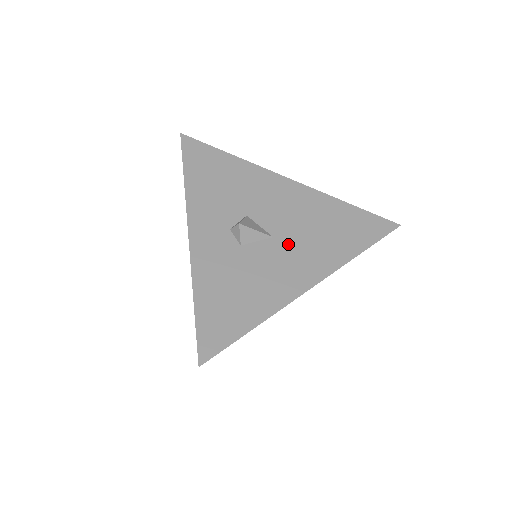
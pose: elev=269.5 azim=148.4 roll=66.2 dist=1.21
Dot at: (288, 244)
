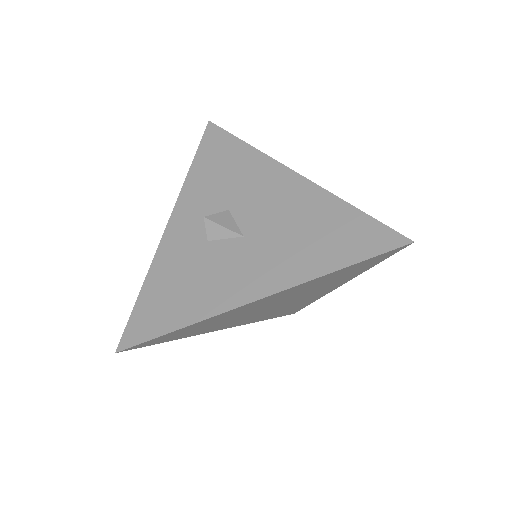
Dot at: (255, 246)
